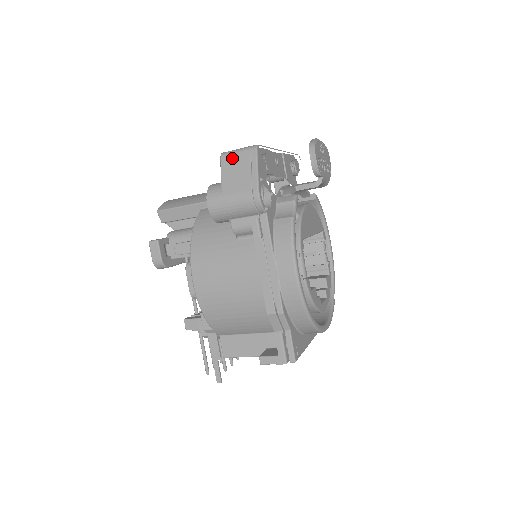
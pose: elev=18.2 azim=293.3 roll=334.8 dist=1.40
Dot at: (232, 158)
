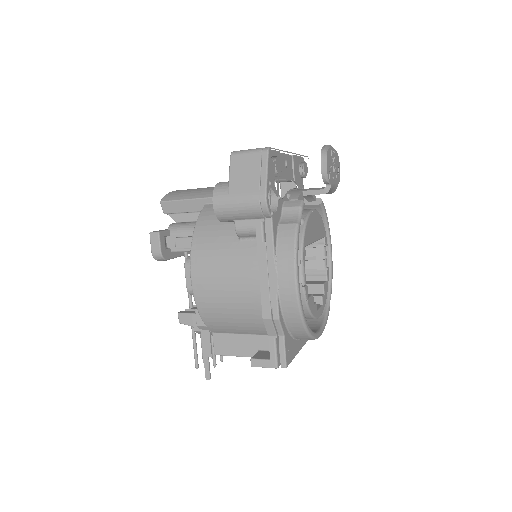
Dot at: (242, 158)
